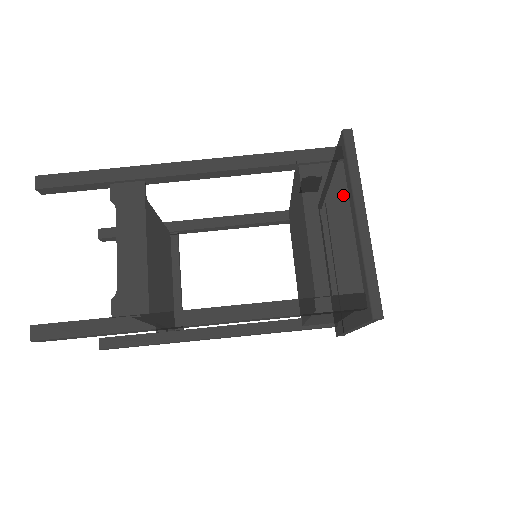
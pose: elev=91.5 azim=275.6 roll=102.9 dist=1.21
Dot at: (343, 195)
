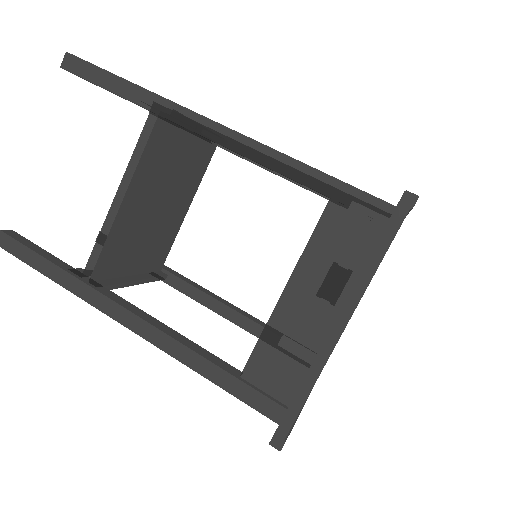
Dot at: occluded
